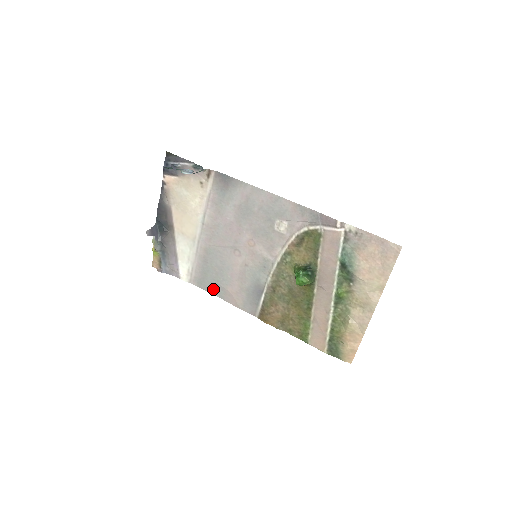
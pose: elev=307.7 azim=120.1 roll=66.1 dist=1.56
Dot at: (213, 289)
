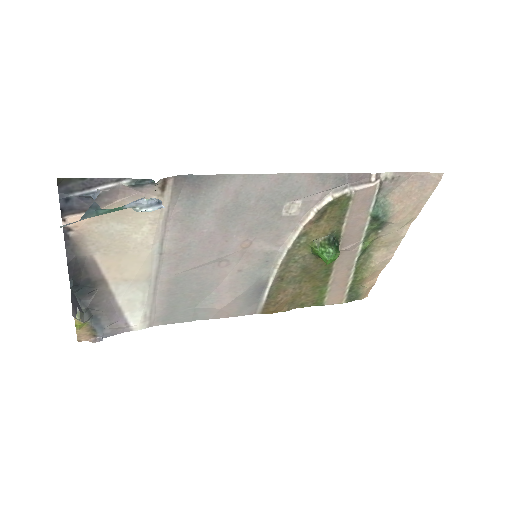
Dot at: (189, 316)
